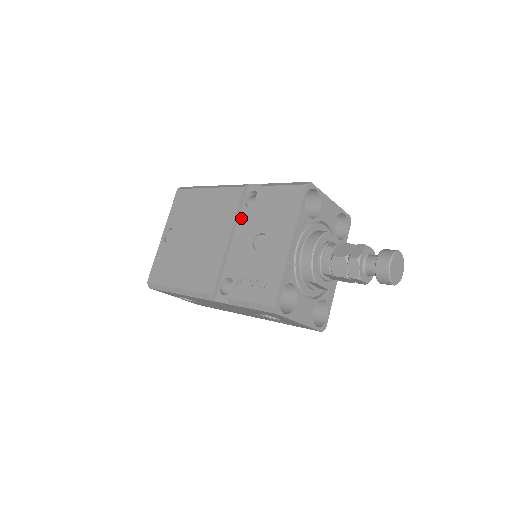
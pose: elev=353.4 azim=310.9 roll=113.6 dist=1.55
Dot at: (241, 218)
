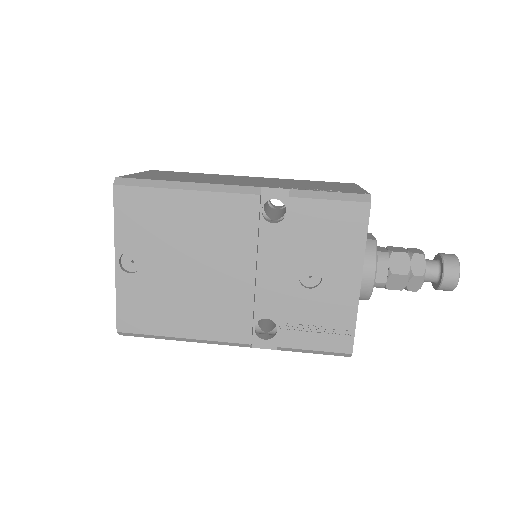
Dot at: (263, 239)
